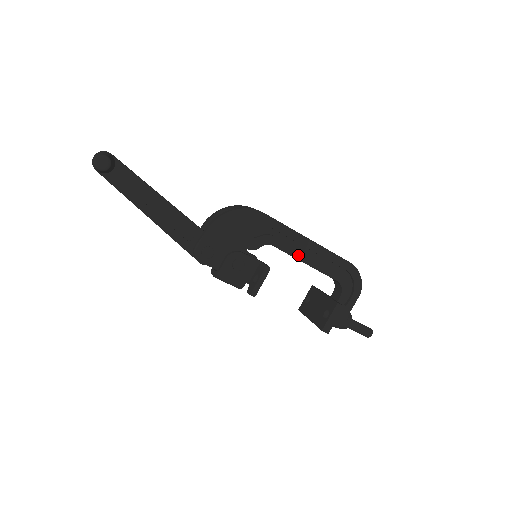
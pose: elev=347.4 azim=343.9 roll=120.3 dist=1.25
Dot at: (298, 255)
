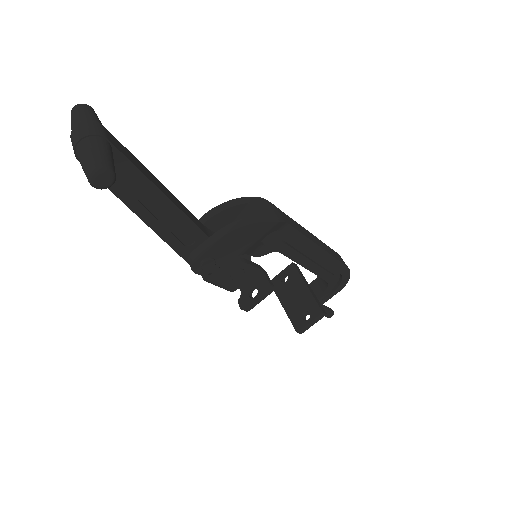
Dot at: (302, 261)
